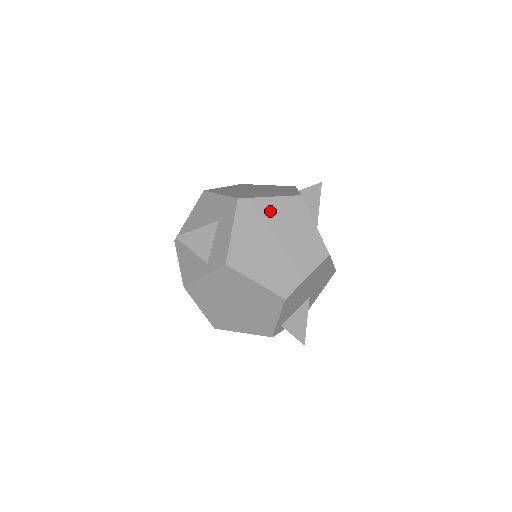
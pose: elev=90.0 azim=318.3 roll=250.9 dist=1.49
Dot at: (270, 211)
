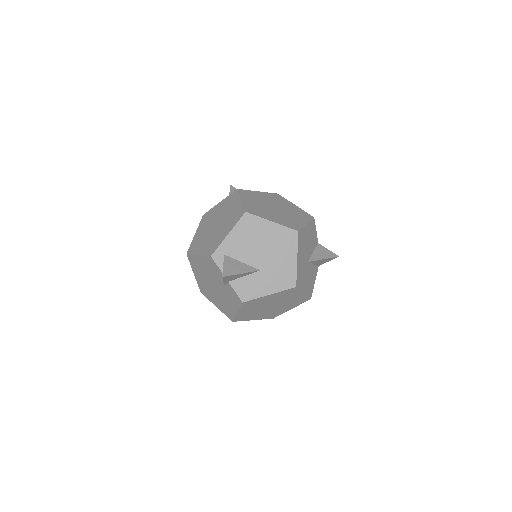
Dot at: (288, 205)
